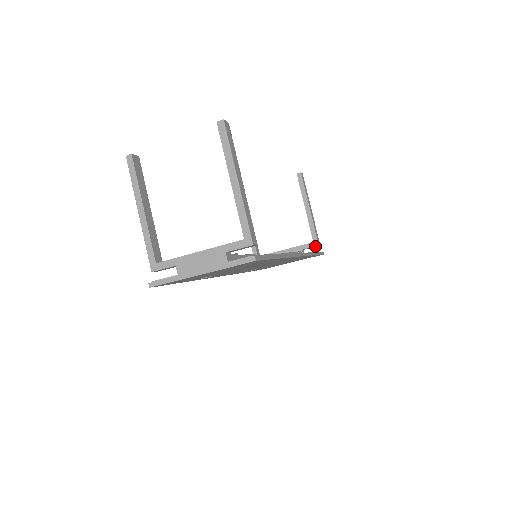
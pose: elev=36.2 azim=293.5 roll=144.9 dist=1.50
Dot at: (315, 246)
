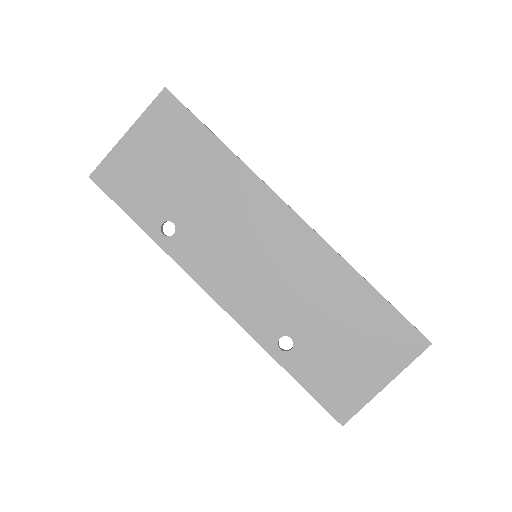
Dot at: occluded
